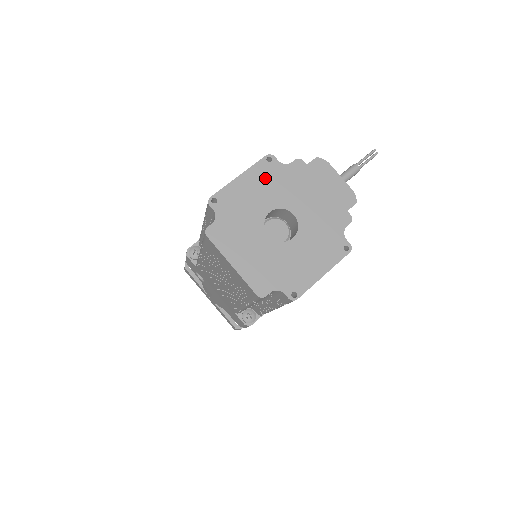
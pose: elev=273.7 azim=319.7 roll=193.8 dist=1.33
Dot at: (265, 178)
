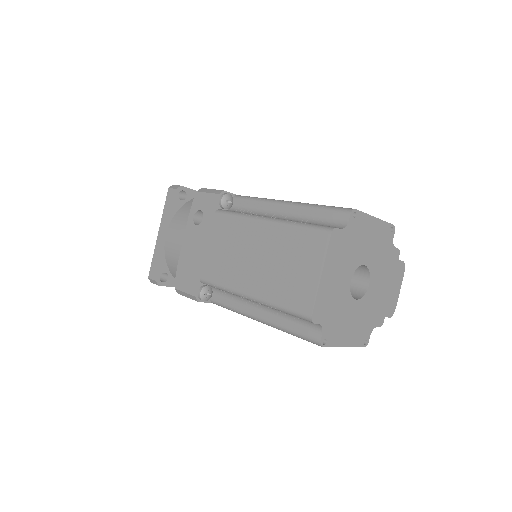
Dot at: (381, 239)
